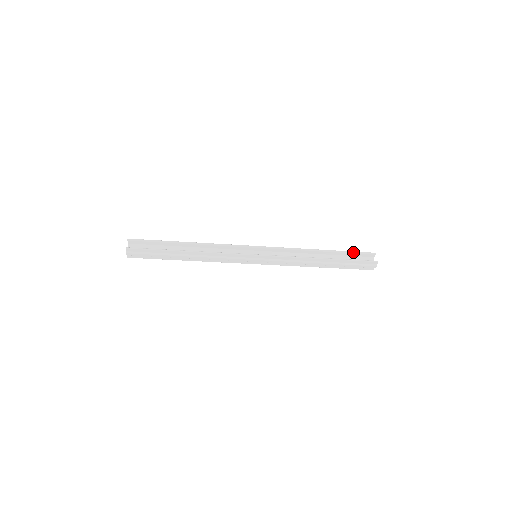
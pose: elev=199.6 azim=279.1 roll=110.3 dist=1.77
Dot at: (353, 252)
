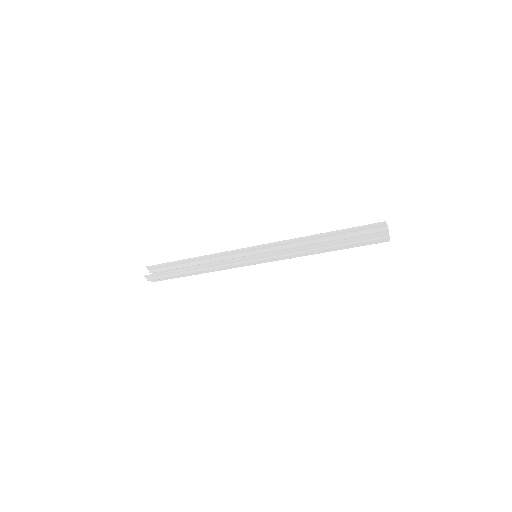
Dot at: (357, 227)
